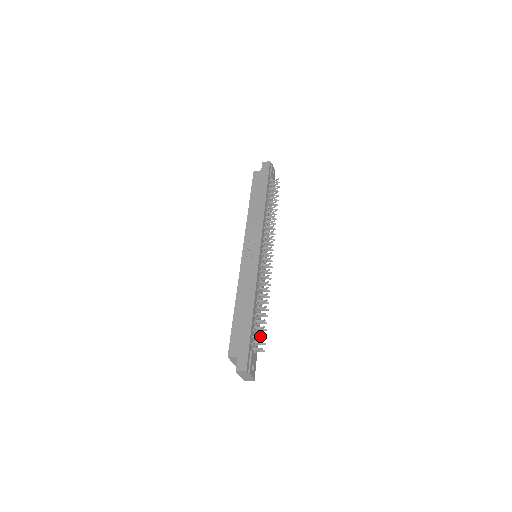
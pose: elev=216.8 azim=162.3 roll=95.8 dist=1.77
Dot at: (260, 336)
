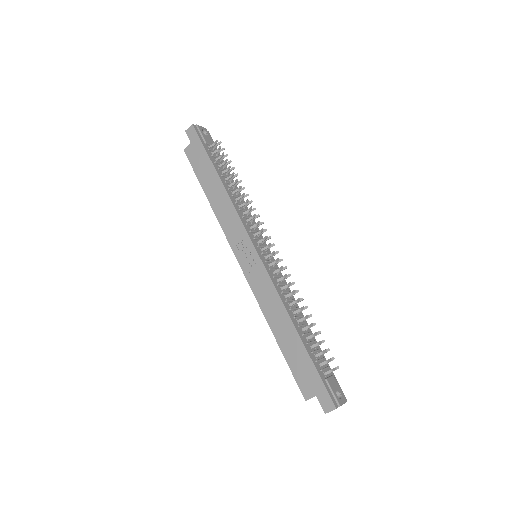
Dot at: (323, 352)
